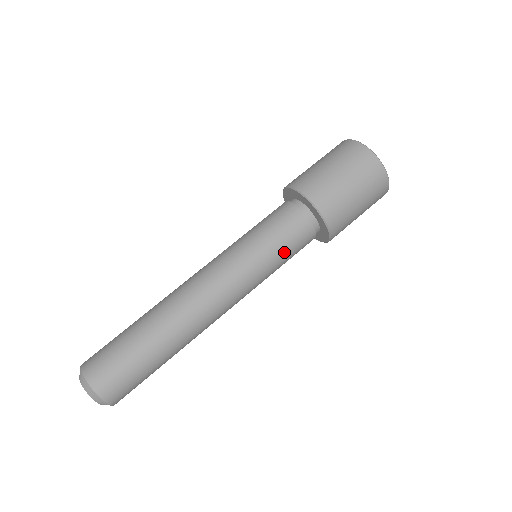
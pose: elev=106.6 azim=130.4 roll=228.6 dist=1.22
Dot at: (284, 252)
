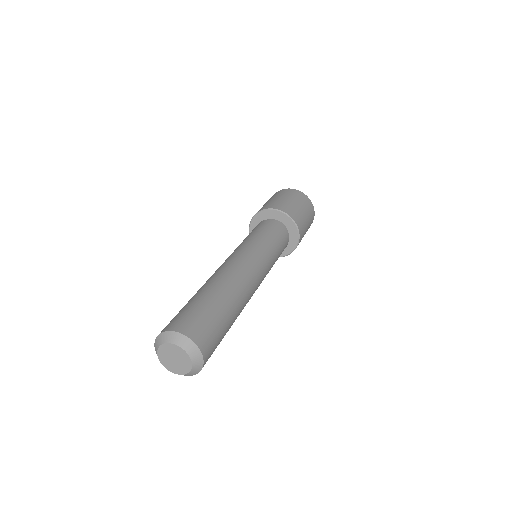
Dot at: (268, 234)
